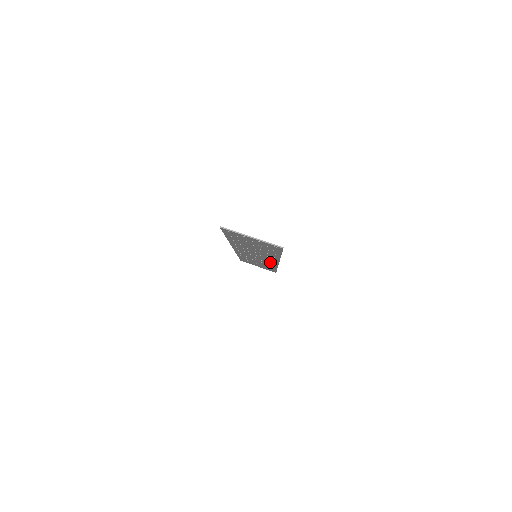
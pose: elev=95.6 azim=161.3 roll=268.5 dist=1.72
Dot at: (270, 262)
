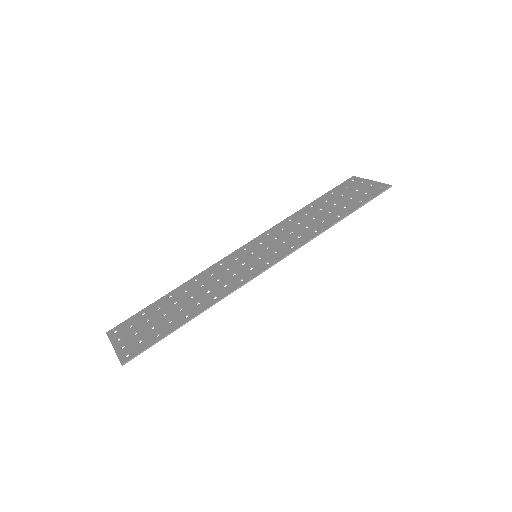
Dot at: (278, 254)
